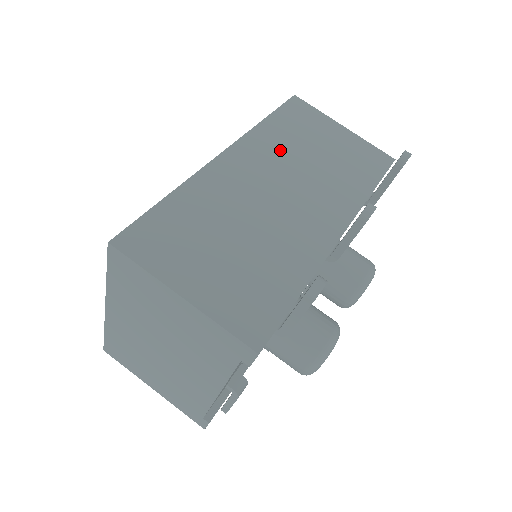
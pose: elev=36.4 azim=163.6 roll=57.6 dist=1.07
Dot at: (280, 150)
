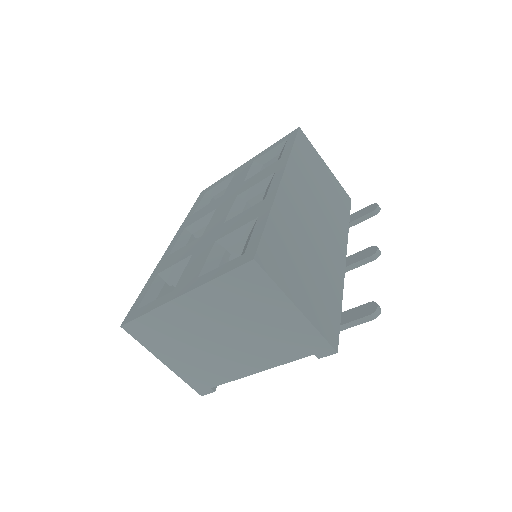
Dot at: (306, 181)
